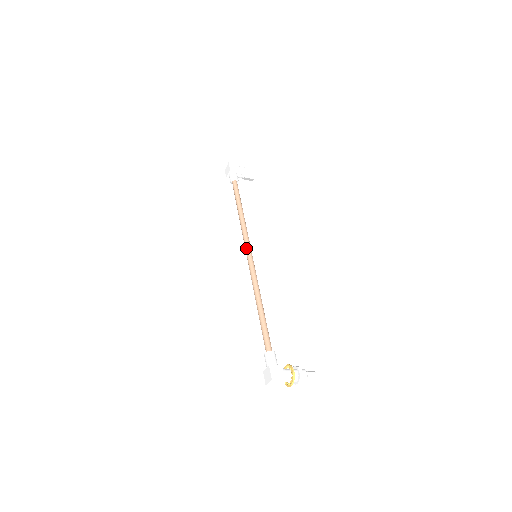
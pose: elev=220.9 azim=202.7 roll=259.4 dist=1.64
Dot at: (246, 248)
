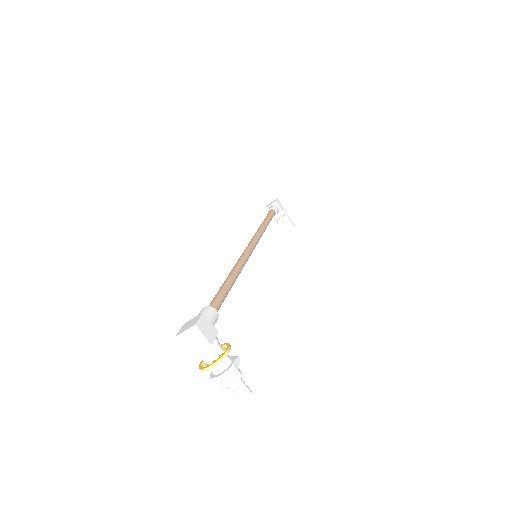
Dot at: (251, 241)
